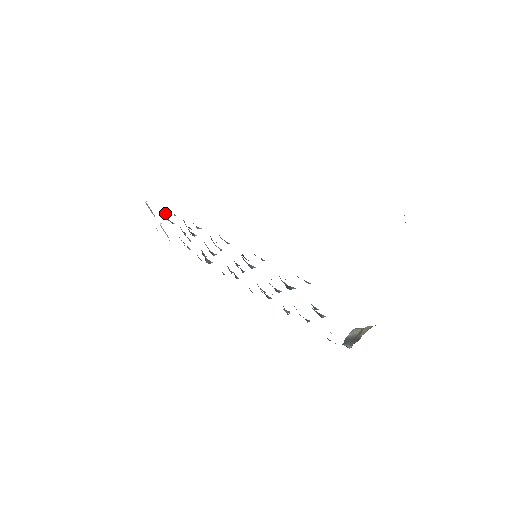
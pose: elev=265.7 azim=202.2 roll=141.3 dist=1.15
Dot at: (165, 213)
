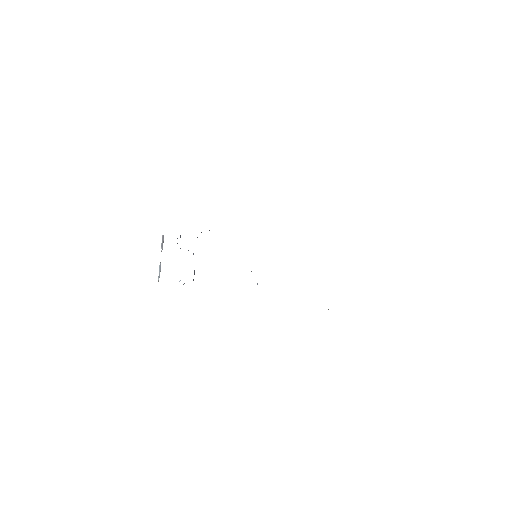
Dot at: (180, 235)
